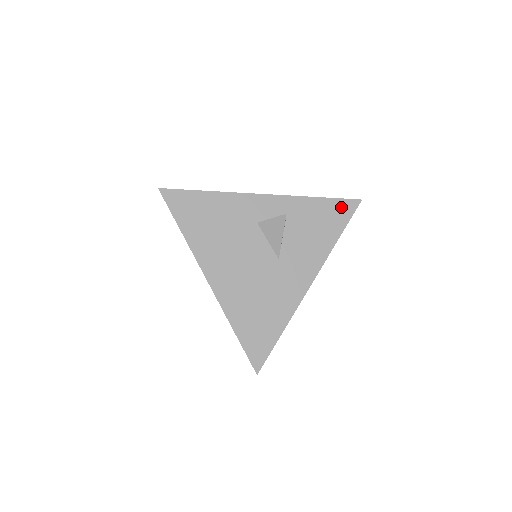
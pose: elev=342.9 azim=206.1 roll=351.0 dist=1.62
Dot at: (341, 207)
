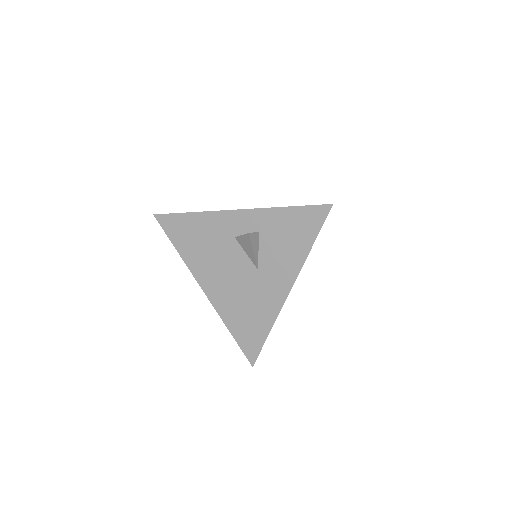
Dot at: (312, 214)
